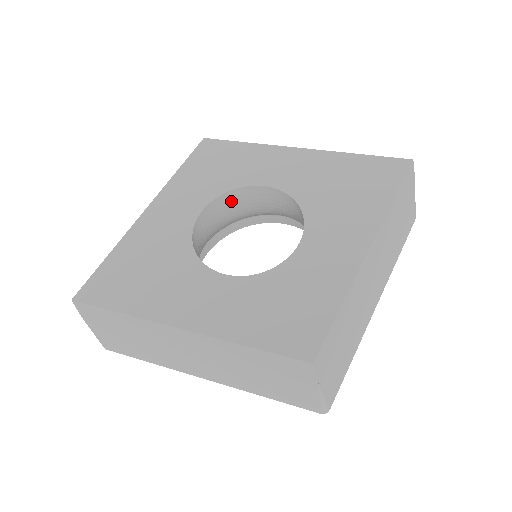
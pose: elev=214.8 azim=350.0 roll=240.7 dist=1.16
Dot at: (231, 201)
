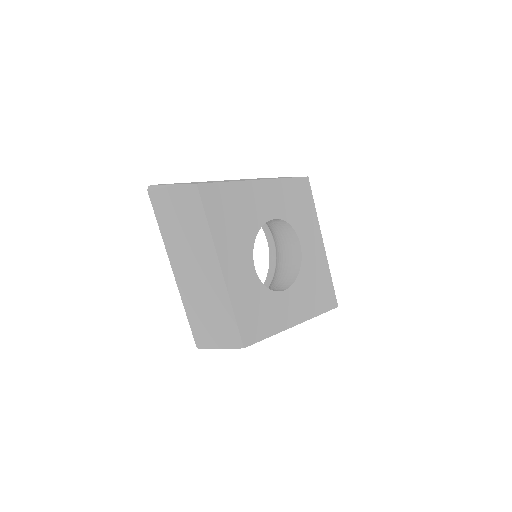
Dot at: (282, 225)
